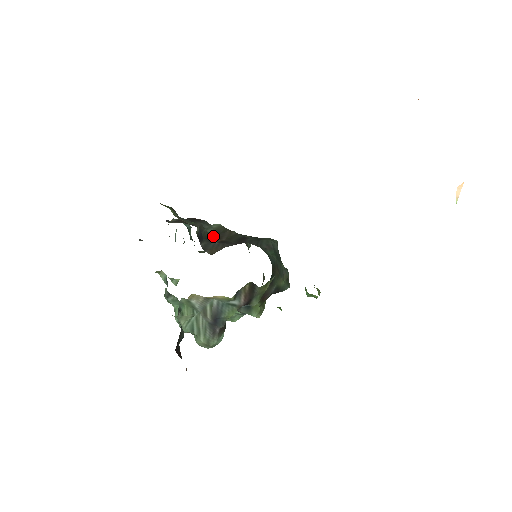
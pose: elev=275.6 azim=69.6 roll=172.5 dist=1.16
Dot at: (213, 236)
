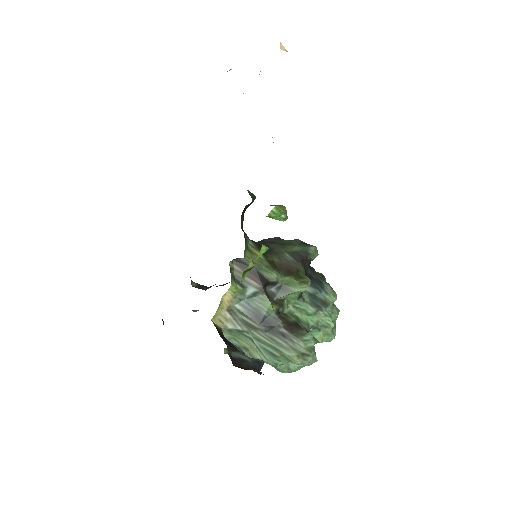
Dot at: occluded
